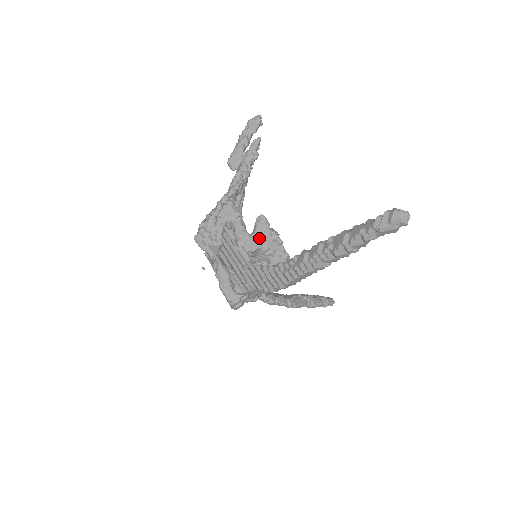
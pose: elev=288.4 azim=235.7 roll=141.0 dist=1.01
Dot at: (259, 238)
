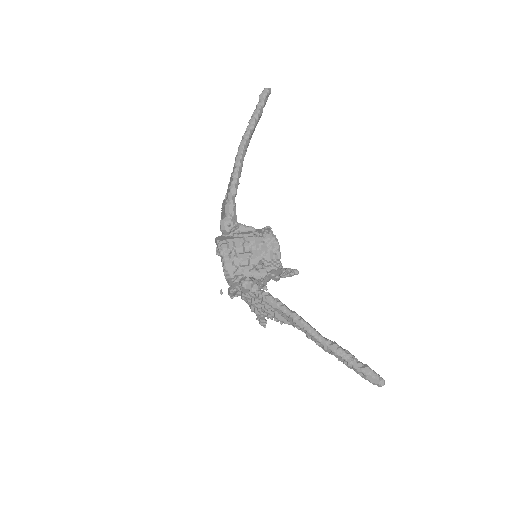
Dot at: occluded
